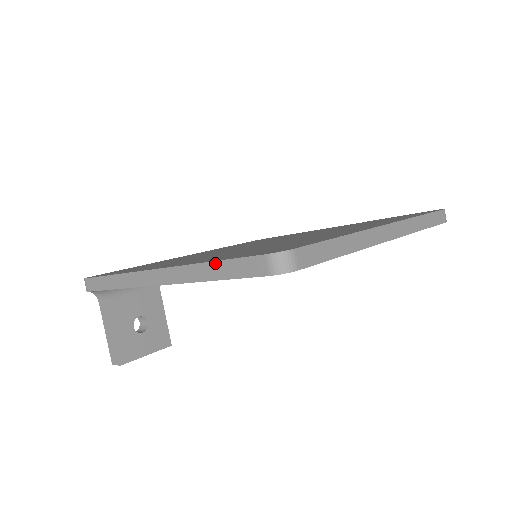
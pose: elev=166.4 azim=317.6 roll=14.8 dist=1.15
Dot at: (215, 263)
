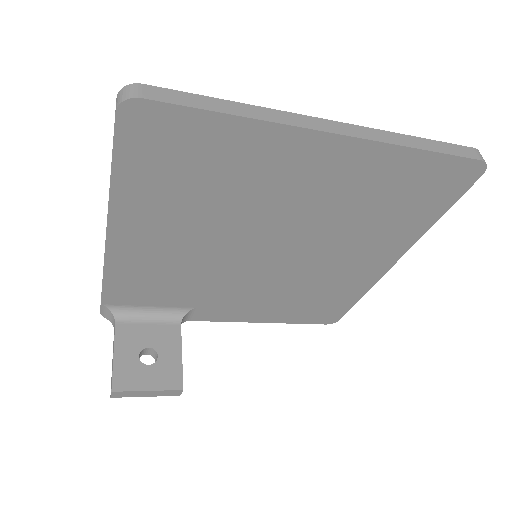
Dot at: occluded
